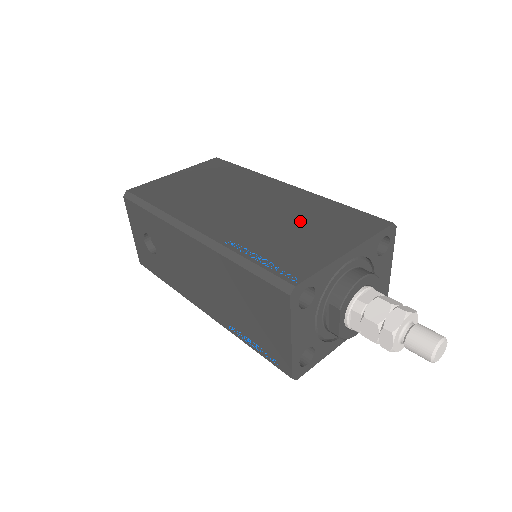
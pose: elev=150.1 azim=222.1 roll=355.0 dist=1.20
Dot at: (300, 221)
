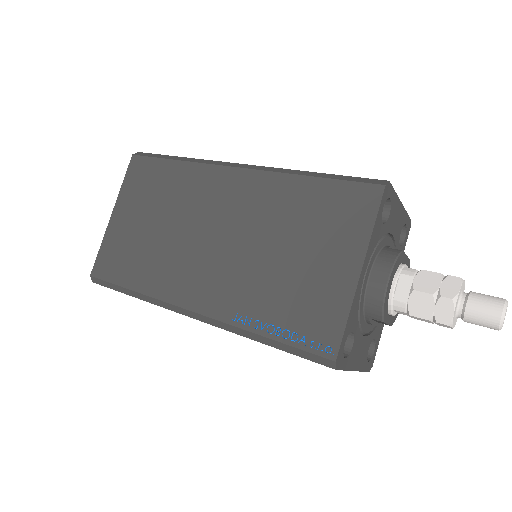
Dot at: (284, 239)
